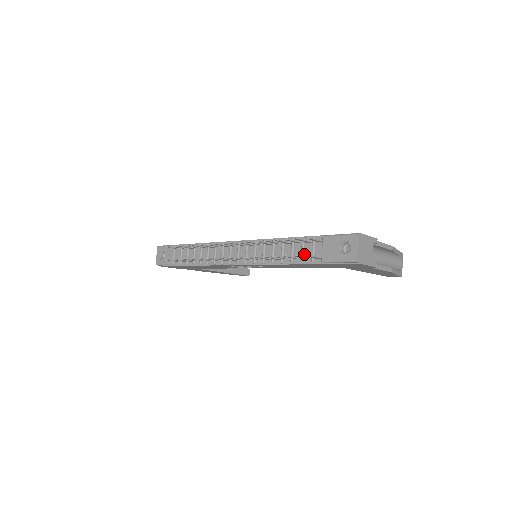
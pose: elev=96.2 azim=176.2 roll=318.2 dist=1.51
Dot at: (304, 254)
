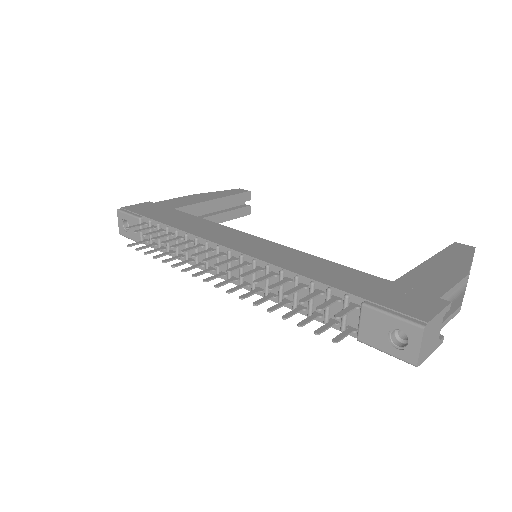
Dot at: (329, 312)
